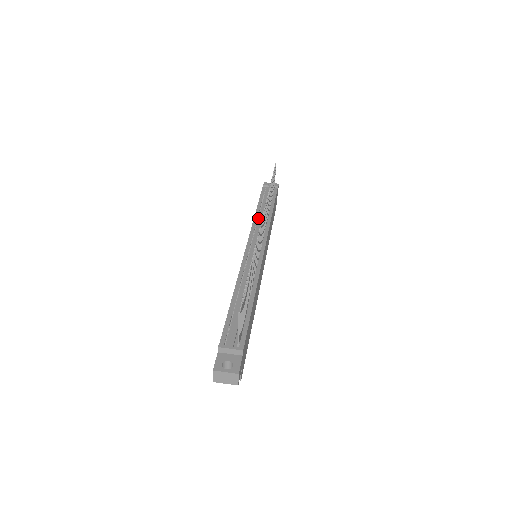
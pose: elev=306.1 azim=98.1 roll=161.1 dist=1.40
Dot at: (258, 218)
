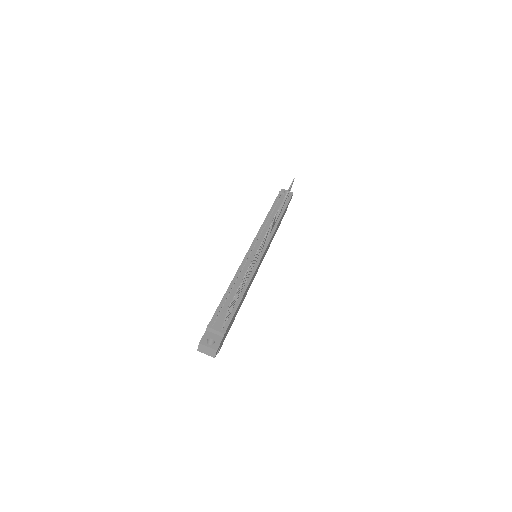
Dot at: (267, 223)
